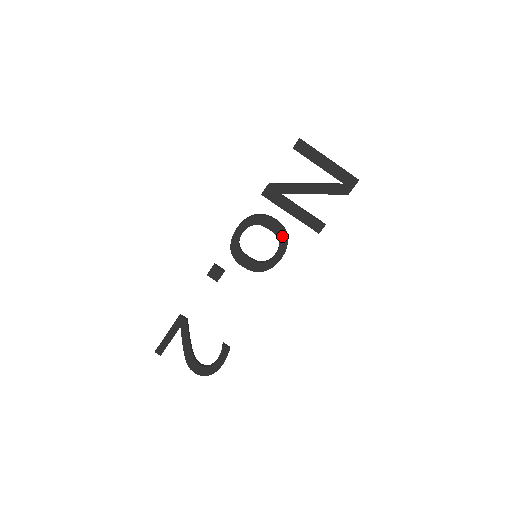
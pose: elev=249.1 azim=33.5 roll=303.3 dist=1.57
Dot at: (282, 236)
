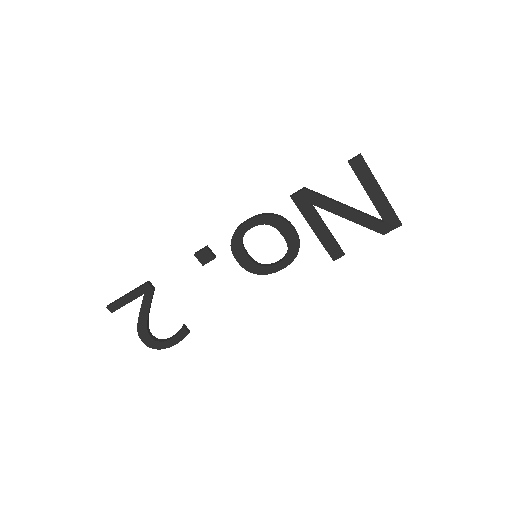
Dot at: (293, 248)
